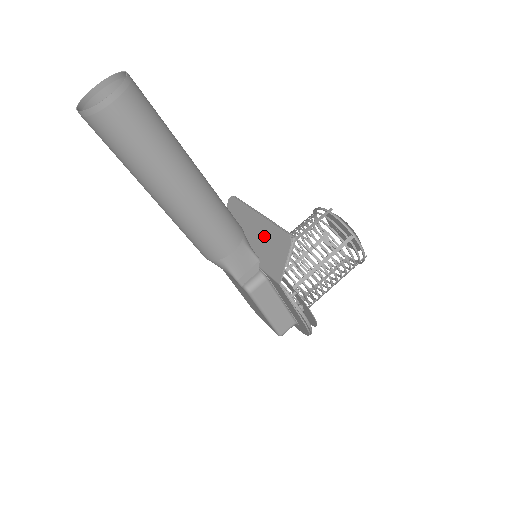
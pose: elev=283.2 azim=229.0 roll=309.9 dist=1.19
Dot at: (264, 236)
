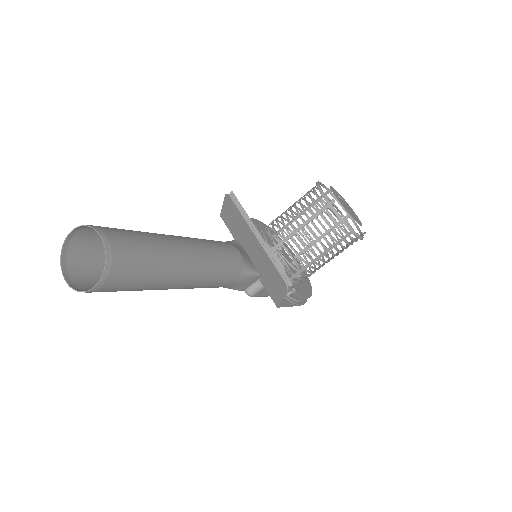
Dot at: (263, 262)
